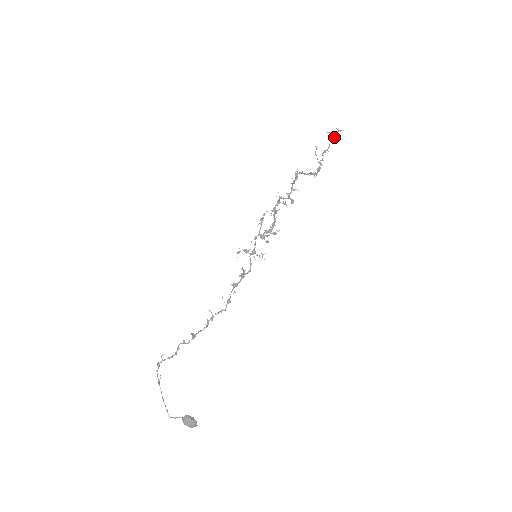
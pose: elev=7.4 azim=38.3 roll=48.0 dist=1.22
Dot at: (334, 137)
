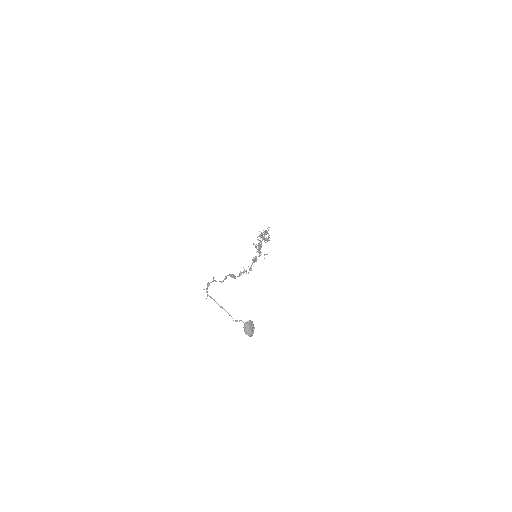
Dot at: occluded
